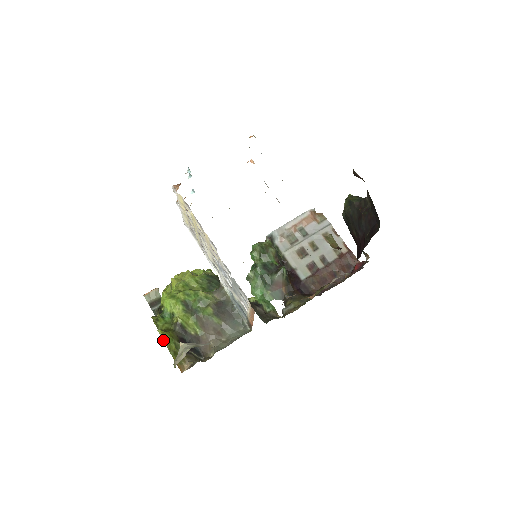
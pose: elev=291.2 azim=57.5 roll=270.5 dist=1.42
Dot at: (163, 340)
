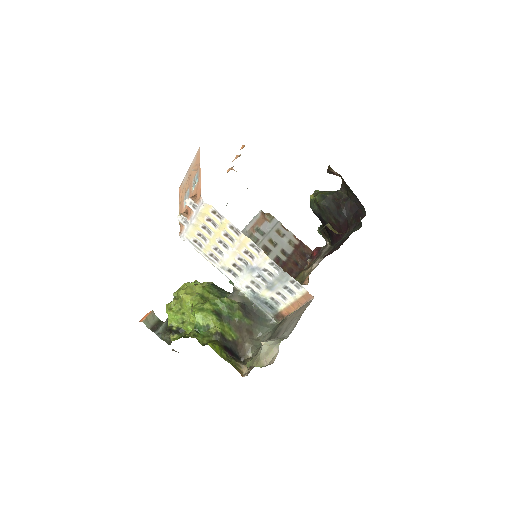
Dot at: occluded
